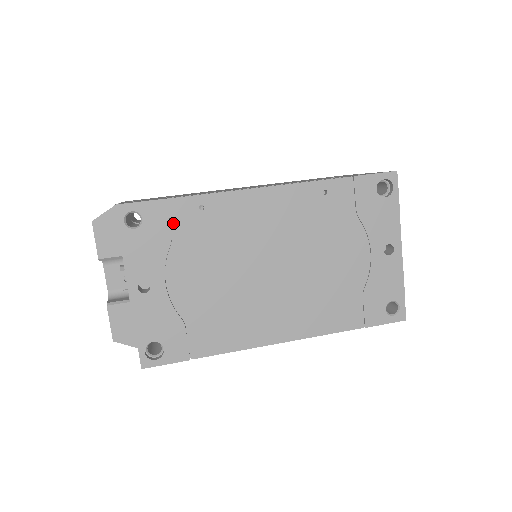
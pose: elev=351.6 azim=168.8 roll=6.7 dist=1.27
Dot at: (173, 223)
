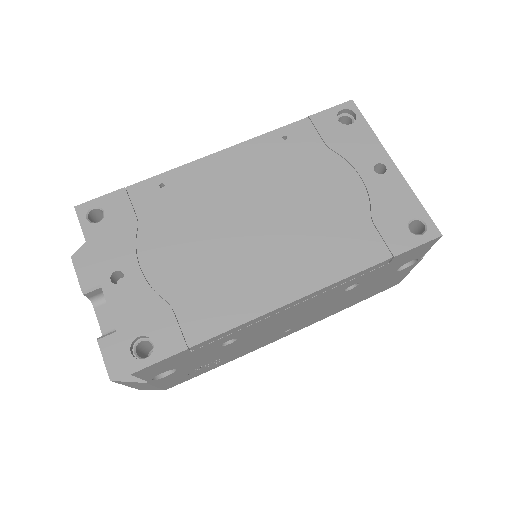
Dot at: (136, 207)
